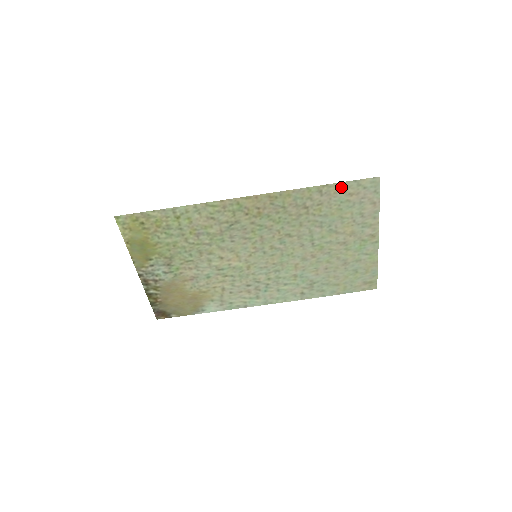
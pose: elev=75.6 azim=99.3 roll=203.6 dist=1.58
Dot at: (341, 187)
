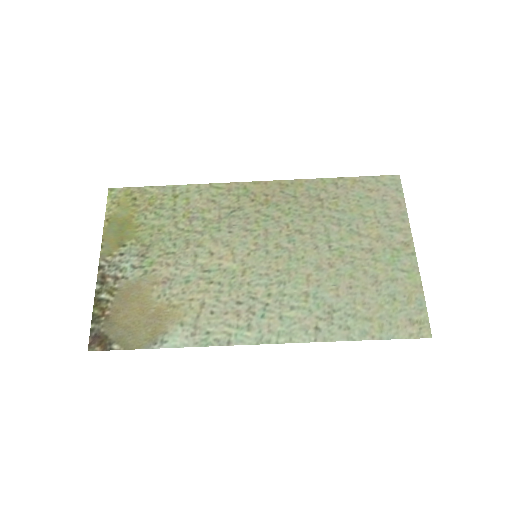
Dot at: (358, 182)
